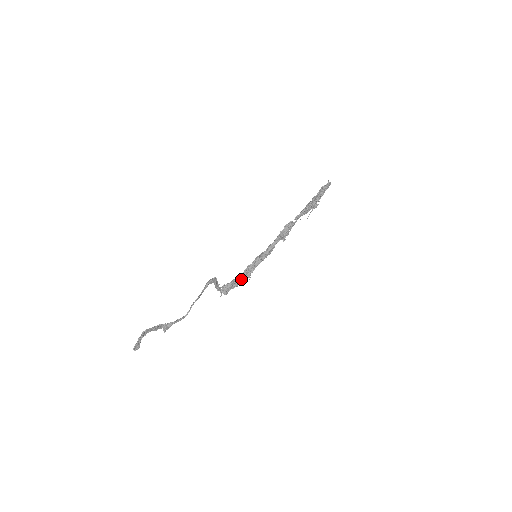
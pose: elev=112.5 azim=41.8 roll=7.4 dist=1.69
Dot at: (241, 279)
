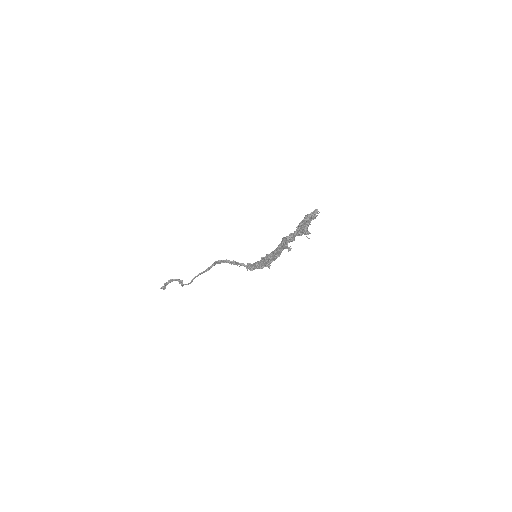
Dot at: (260, 265)
